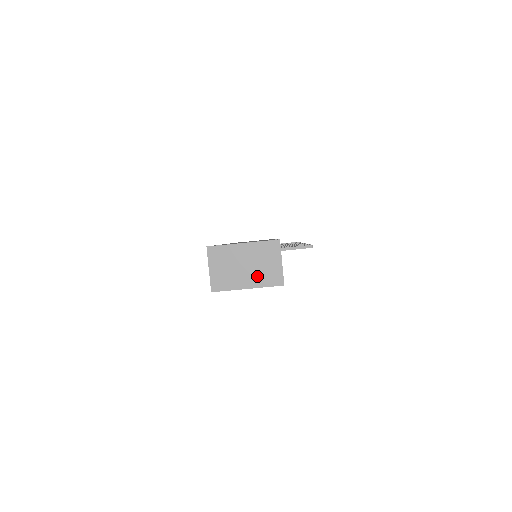
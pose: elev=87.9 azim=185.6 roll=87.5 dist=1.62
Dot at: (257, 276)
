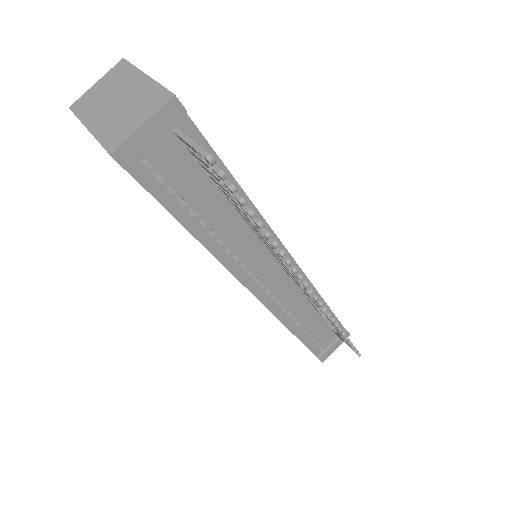
Dot at: (109, 121)
